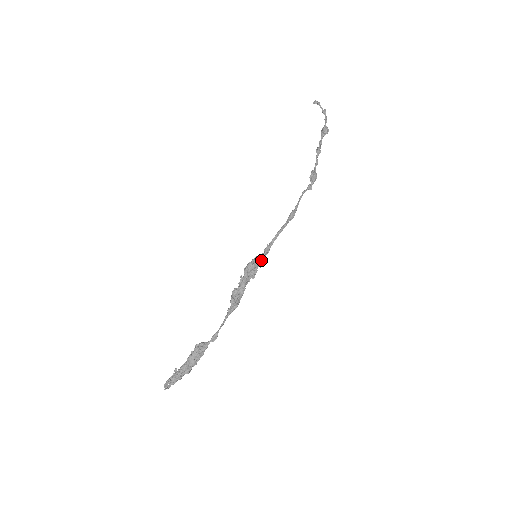
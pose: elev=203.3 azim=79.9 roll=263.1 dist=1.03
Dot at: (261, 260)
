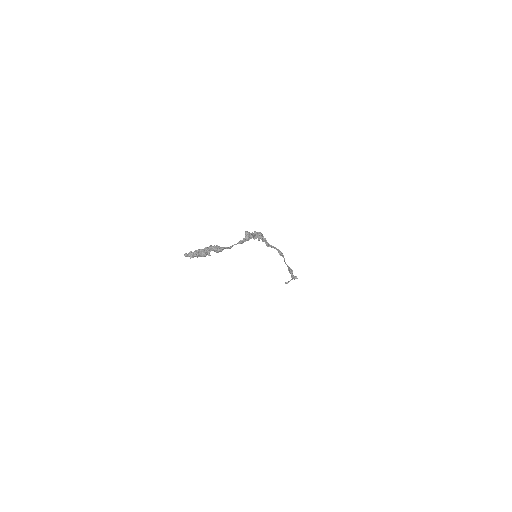
Dot at: (264, 239)
